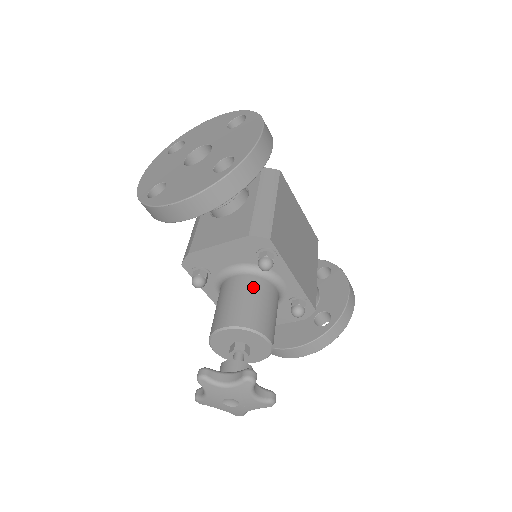
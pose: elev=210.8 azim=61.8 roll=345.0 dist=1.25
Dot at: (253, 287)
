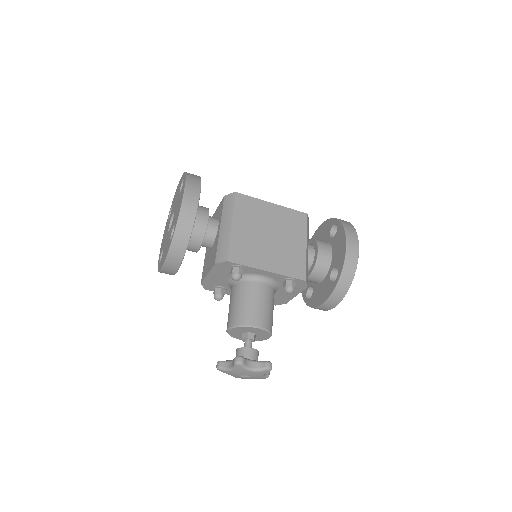
Dot at: (240, 292)
